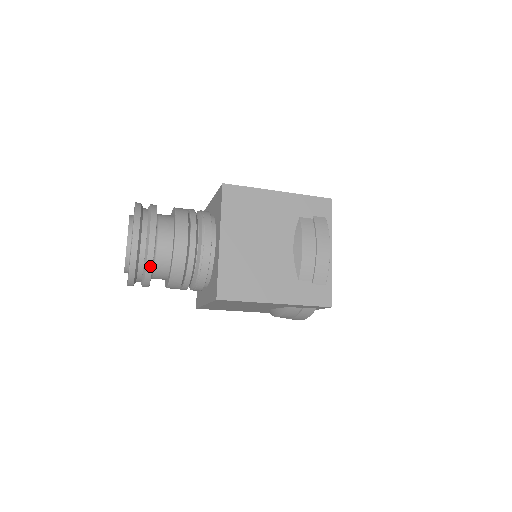
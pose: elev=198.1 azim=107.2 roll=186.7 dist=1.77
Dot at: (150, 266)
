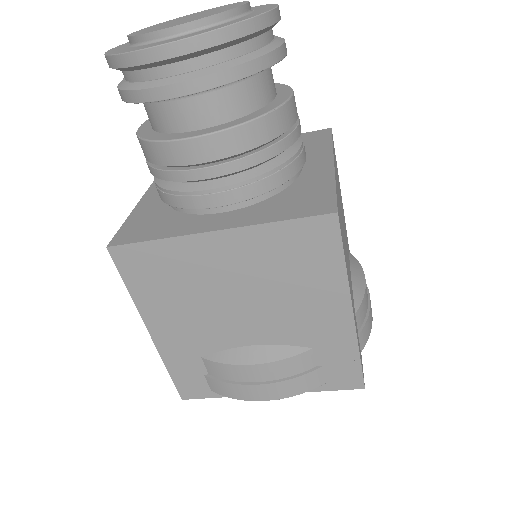
Dot at: (261, 65)
